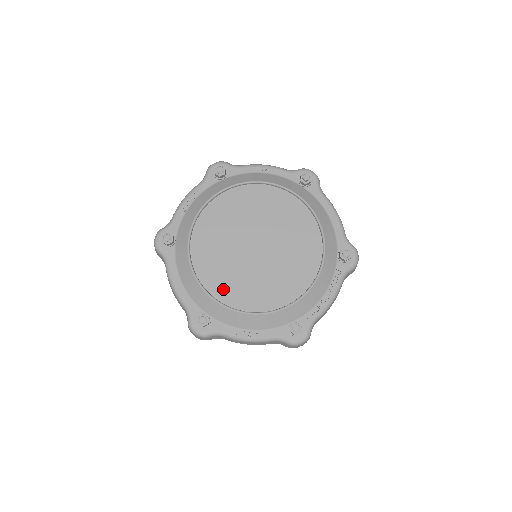
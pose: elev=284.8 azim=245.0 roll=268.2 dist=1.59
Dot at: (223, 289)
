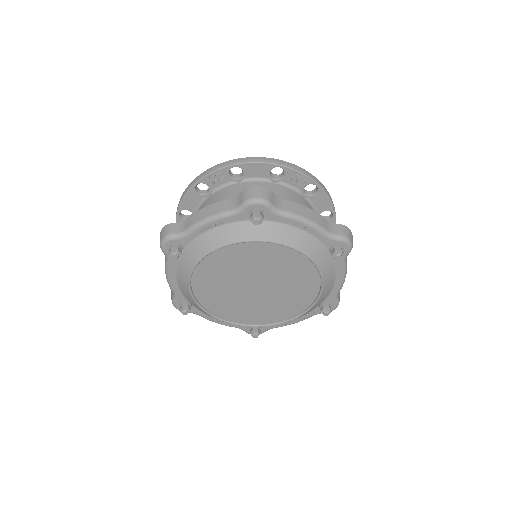
Dot at: (211, 302)
